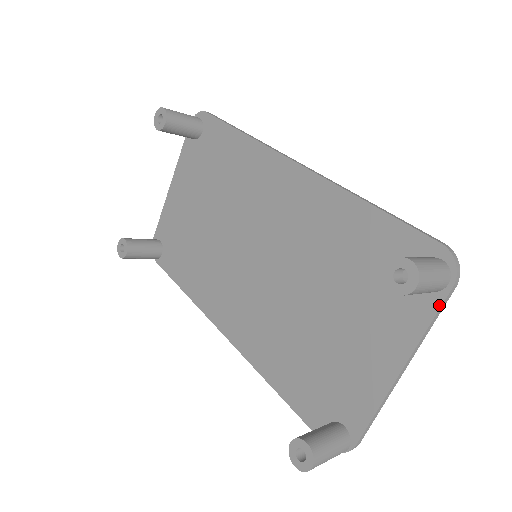
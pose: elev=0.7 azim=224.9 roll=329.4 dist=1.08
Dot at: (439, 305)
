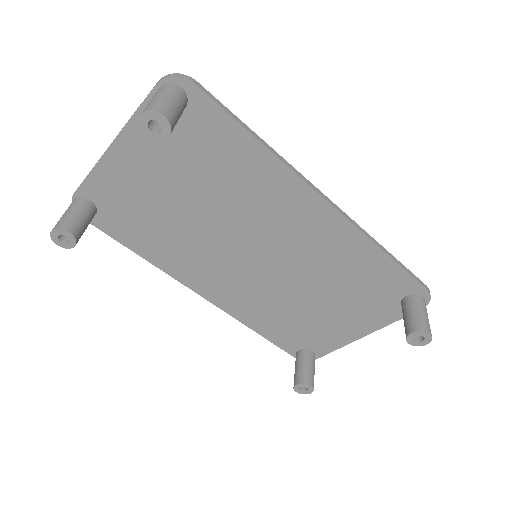
Dot at: occluded
